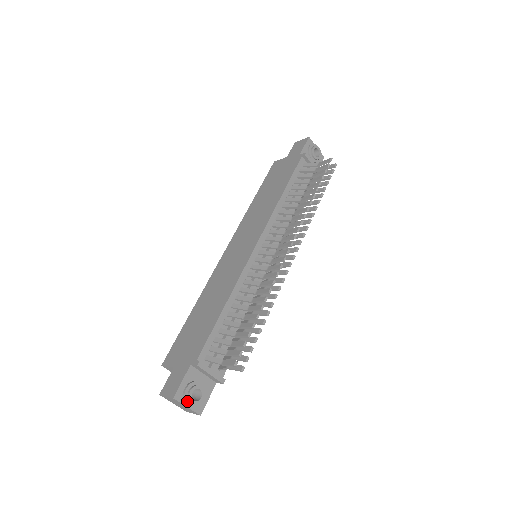
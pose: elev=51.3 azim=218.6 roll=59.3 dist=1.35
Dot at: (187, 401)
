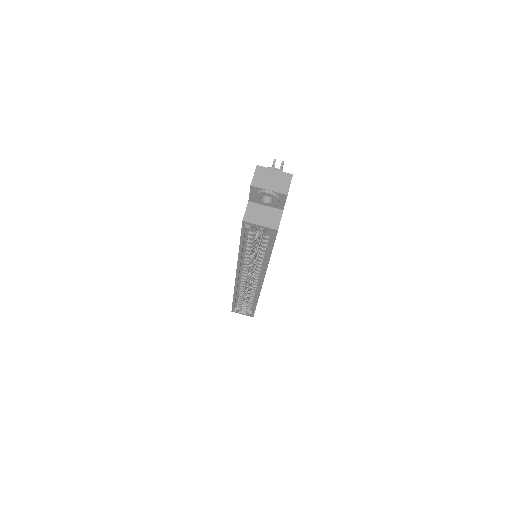
Dot at: (270, 169)
